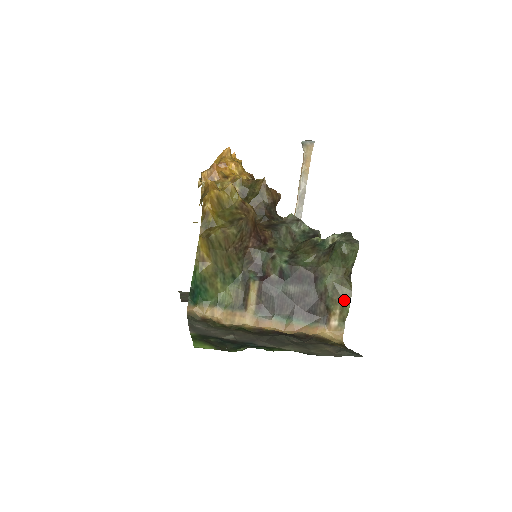
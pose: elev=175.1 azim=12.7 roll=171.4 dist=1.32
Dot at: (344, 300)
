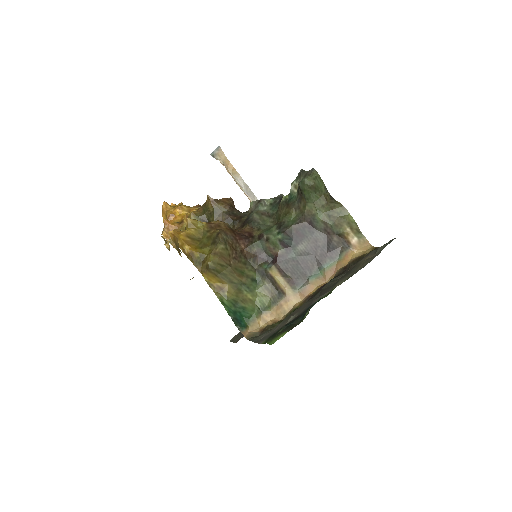
Dot at: (344, 217)
